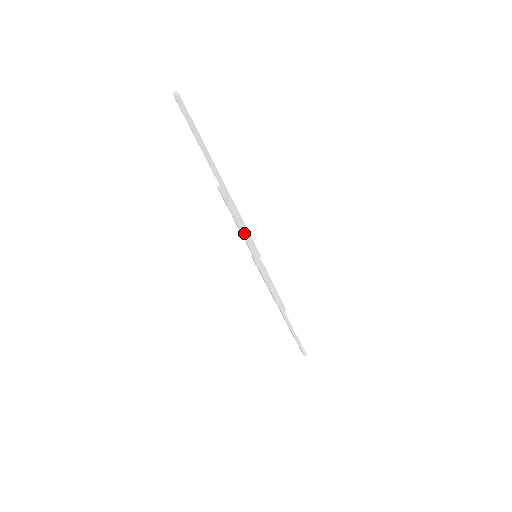
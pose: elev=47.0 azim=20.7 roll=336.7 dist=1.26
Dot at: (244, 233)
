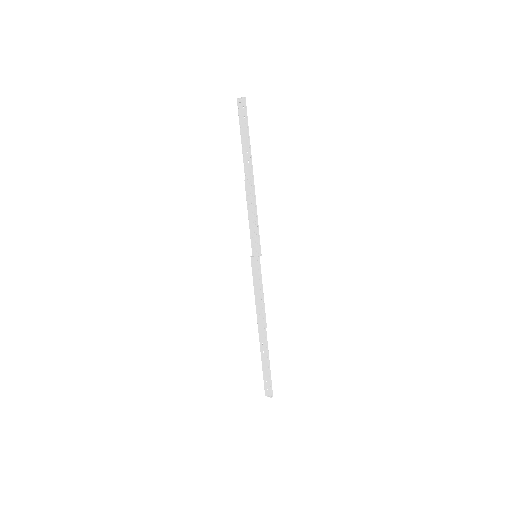
Dot at: (255, 227)
